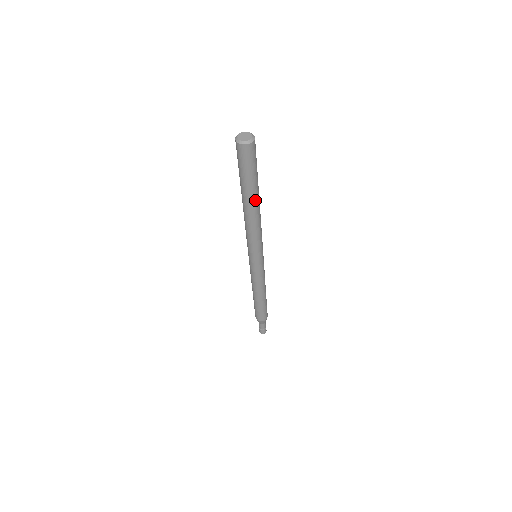
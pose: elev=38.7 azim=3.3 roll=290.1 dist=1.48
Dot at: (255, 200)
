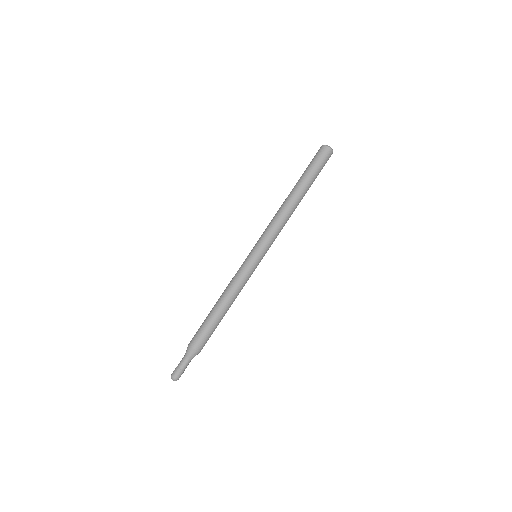
Dot at: (298, 191)
